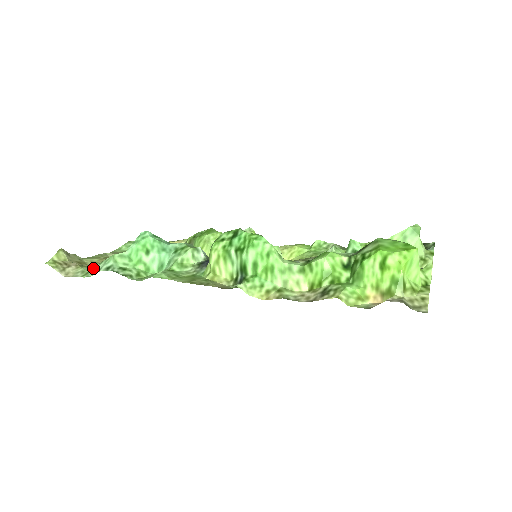
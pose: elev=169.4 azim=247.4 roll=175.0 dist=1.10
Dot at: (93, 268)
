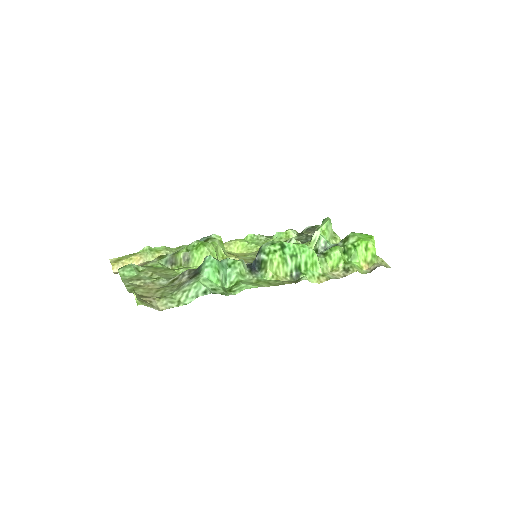
Dot at: (183, 296)
